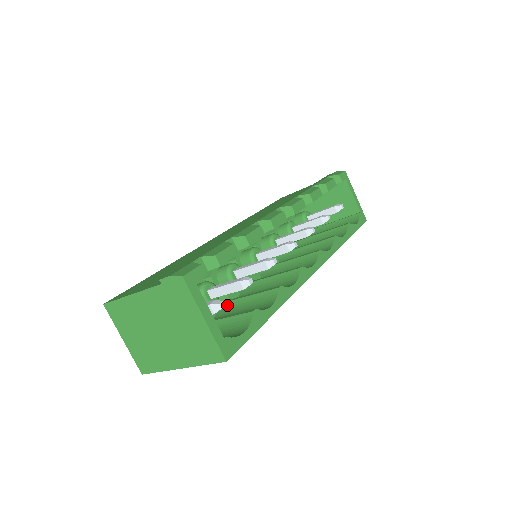
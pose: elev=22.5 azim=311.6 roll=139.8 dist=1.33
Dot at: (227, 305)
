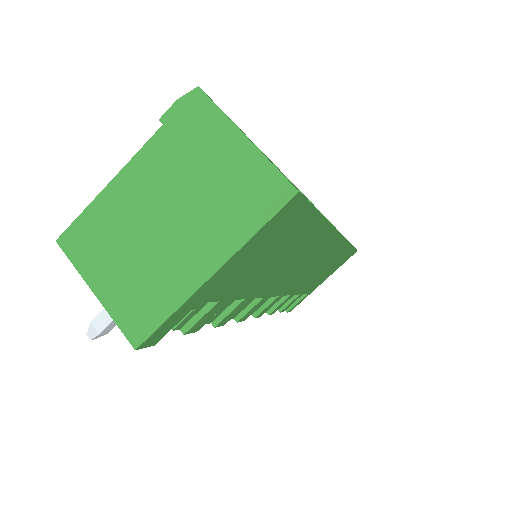
Dot at: occluded
